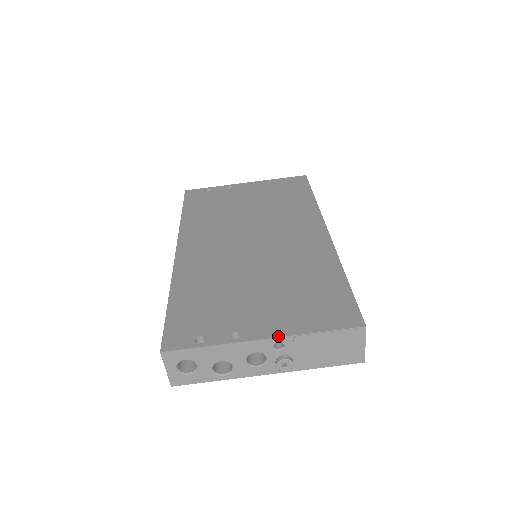
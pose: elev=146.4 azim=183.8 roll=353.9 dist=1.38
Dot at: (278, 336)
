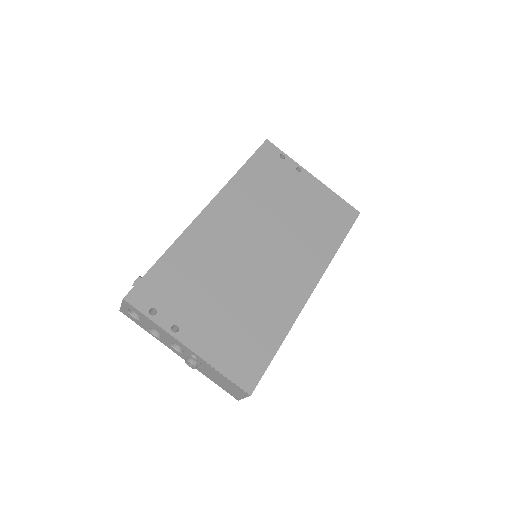
Dot at: (197, 354)
